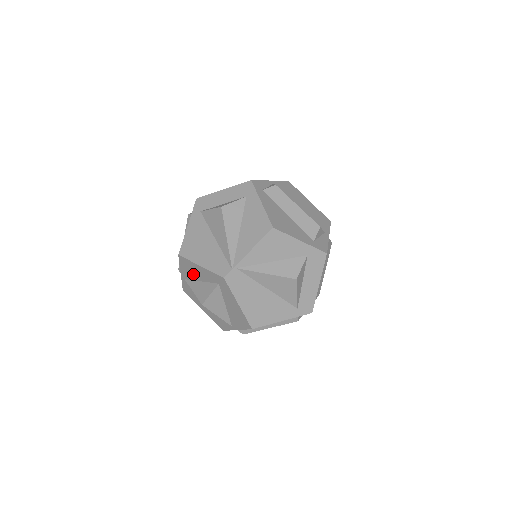
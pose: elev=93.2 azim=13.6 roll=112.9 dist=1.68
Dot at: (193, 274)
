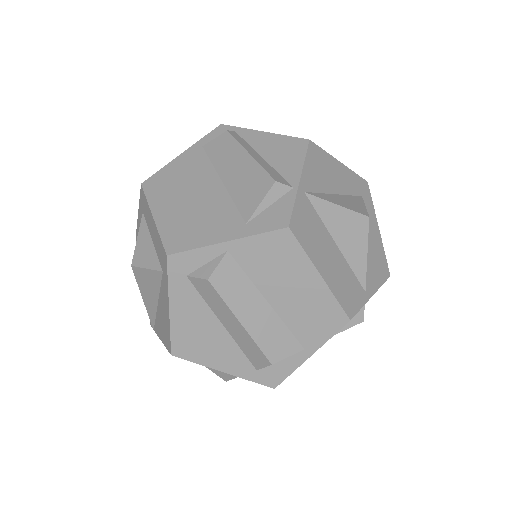
Dot at: occluded
